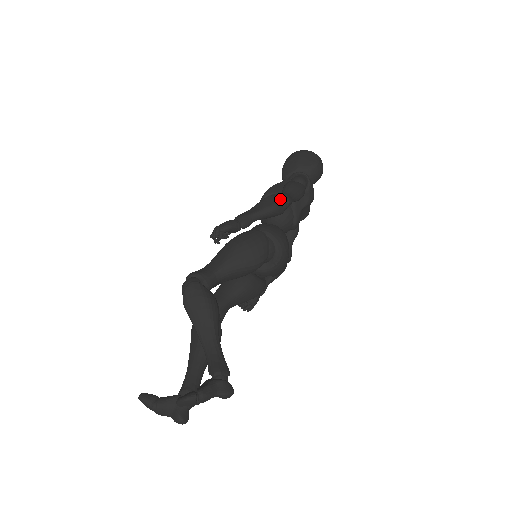
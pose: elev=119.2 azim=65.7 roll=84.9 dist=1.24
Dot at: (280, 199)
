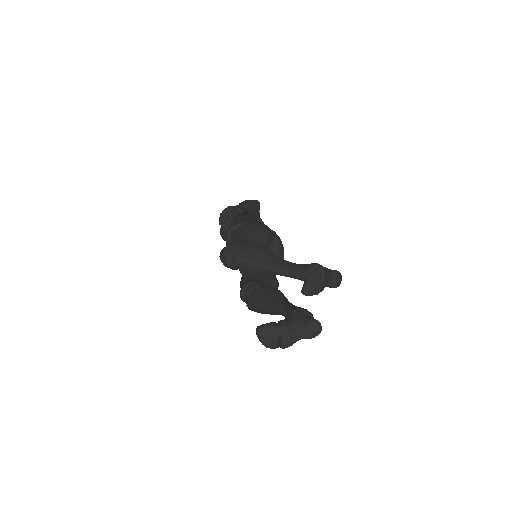
Dot at: occluded
